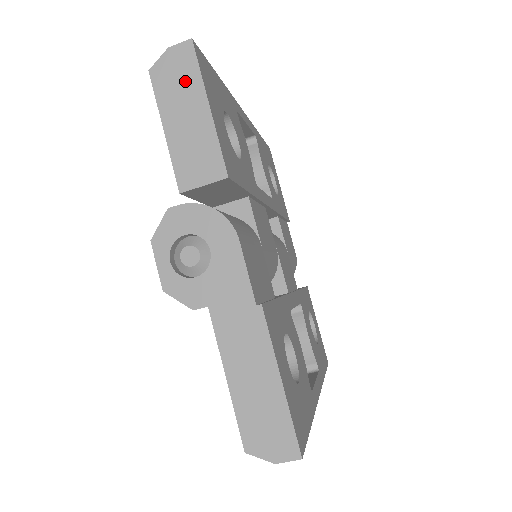
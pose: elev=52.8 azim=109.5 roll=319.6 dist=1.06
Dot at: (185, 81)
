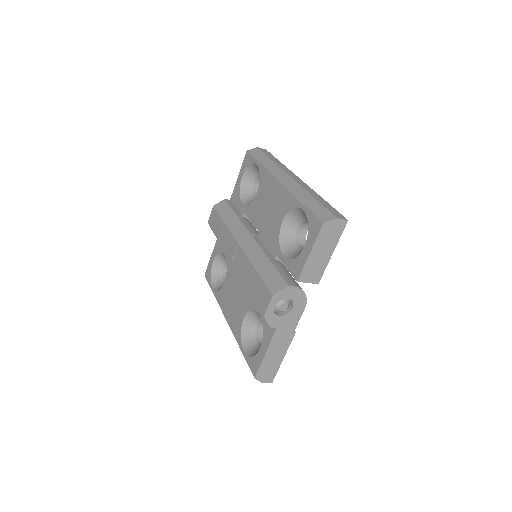
Dot at: (333, 237)
